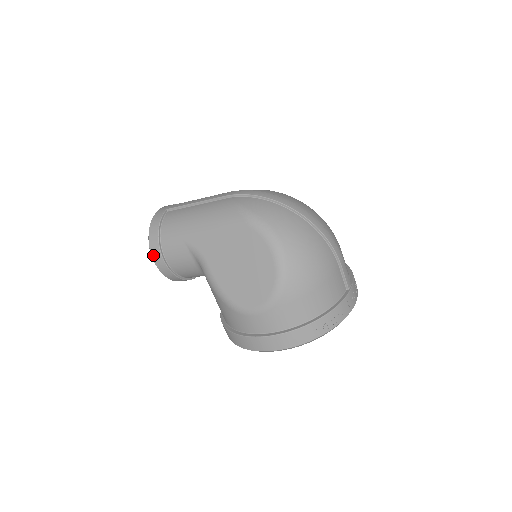
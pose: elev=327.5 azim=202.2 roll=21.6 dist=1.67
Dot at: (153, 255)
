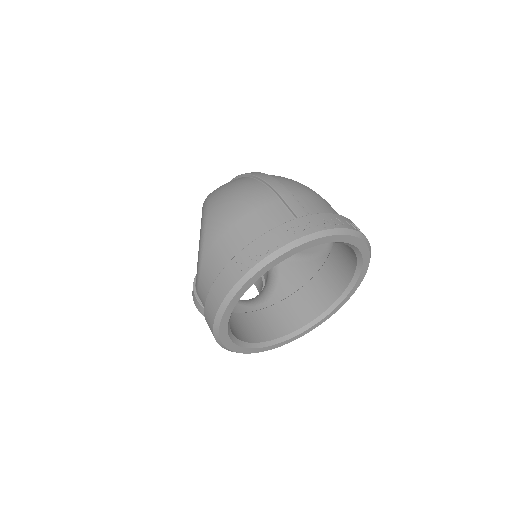
Dot at: (193, 298)
